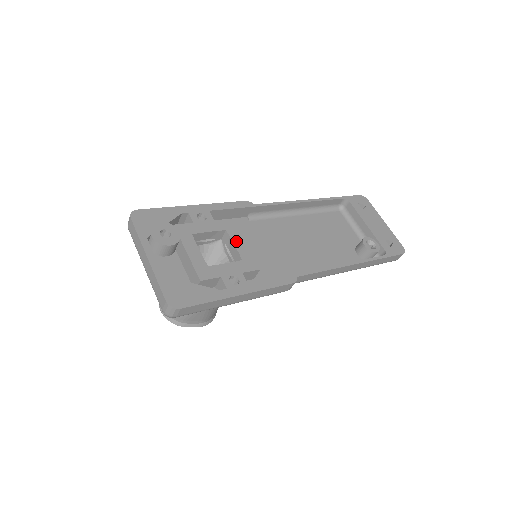
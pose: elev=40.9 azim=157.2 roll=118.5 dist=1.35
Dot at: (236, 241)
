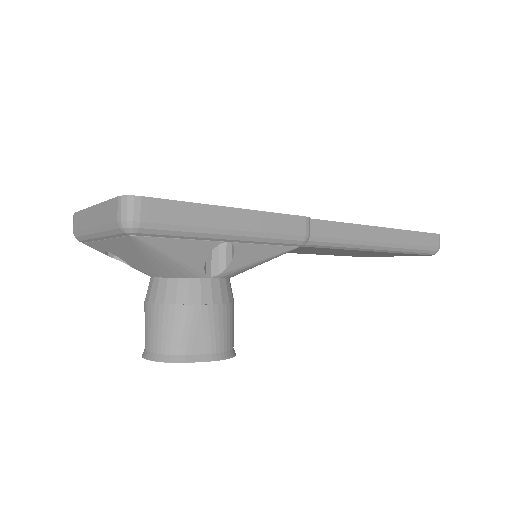
Dot at: occluded
